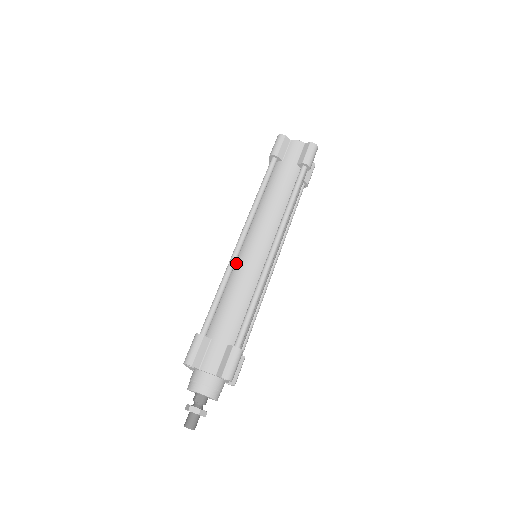
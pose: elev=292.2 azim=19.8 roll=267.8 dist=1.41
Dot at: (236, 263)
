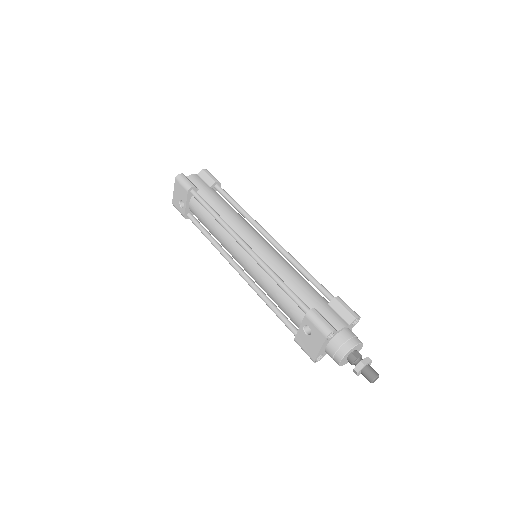
Dot at: occluded
